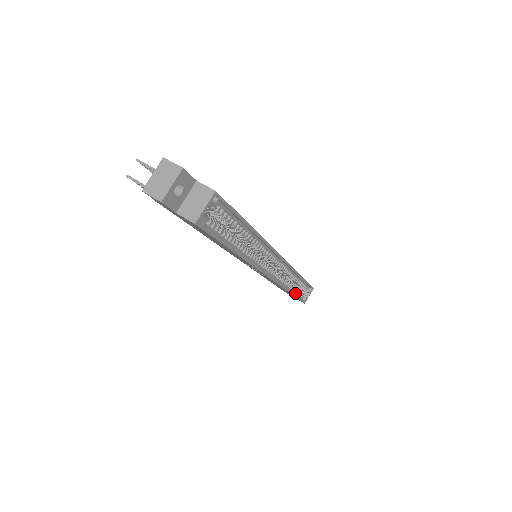
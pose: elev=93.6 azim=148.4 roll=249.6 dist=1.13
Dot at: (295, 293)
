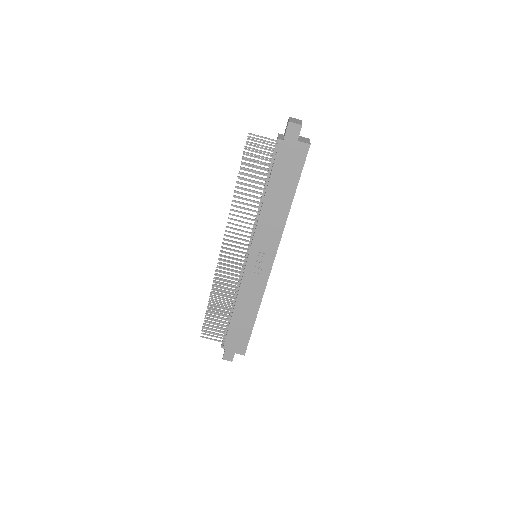
Dot at: (251, 327)
